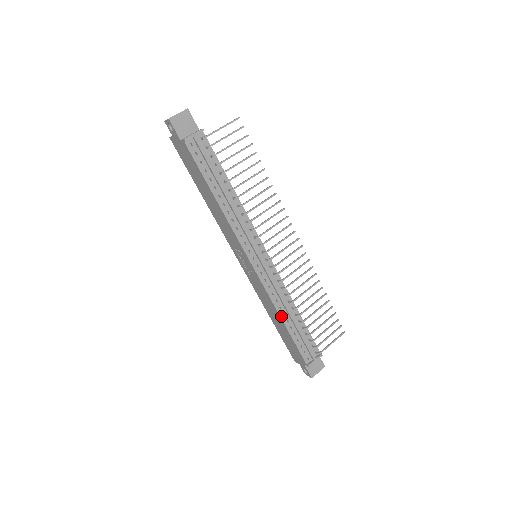
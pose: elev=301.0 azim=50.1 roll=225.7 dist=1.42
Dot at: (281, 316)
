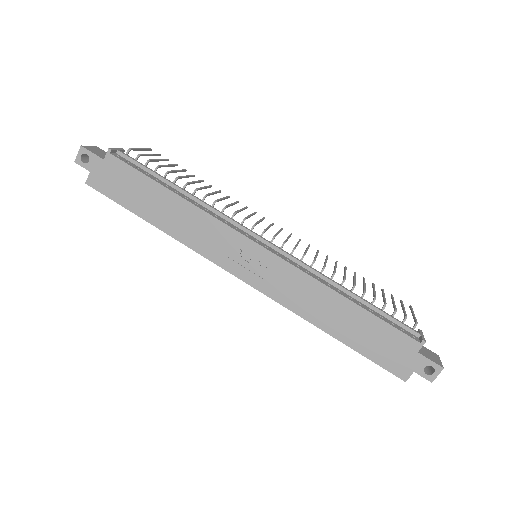
Dot at: (338, 293)
